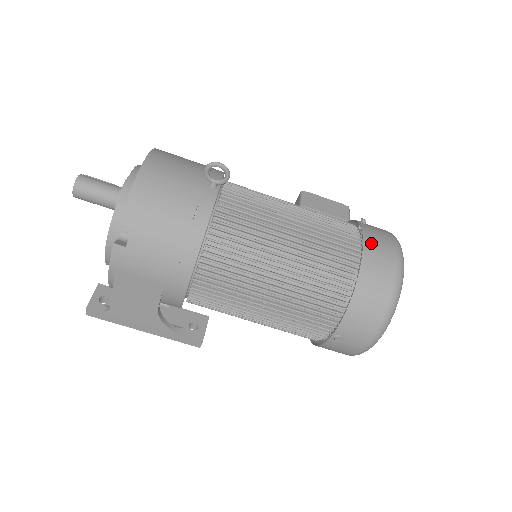
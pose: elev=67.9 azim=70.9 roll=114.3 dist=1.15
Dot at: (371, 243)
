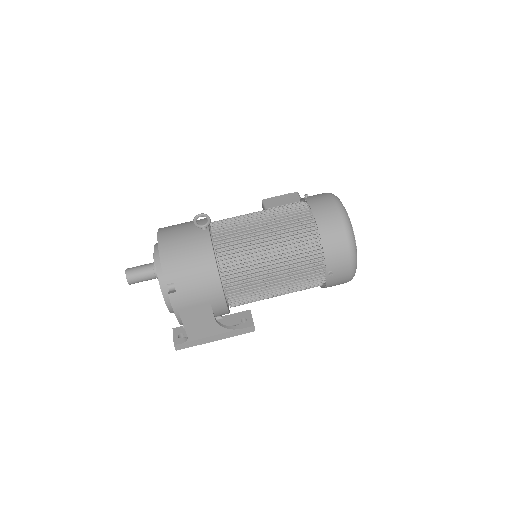
Dot at: (316, 206)
